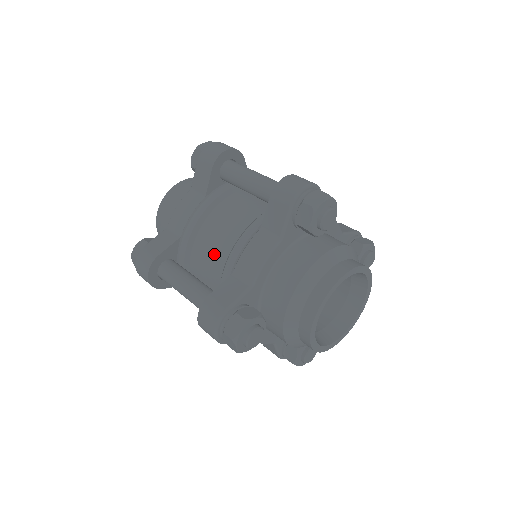
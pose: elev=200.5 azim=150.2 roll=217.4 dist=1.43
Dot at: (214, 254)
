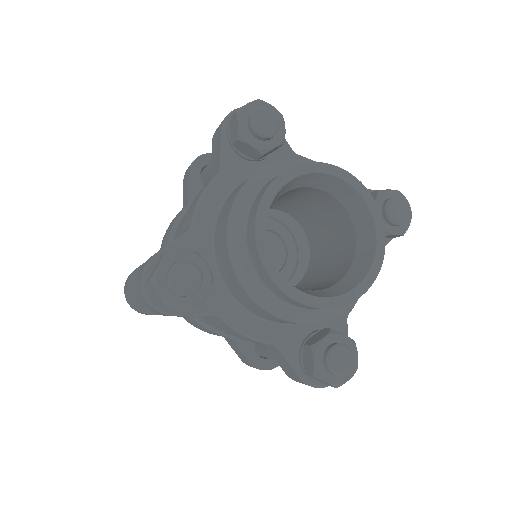
Dot at: occluded
